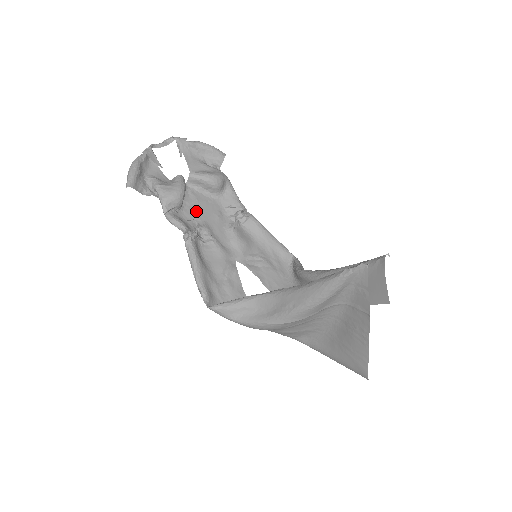
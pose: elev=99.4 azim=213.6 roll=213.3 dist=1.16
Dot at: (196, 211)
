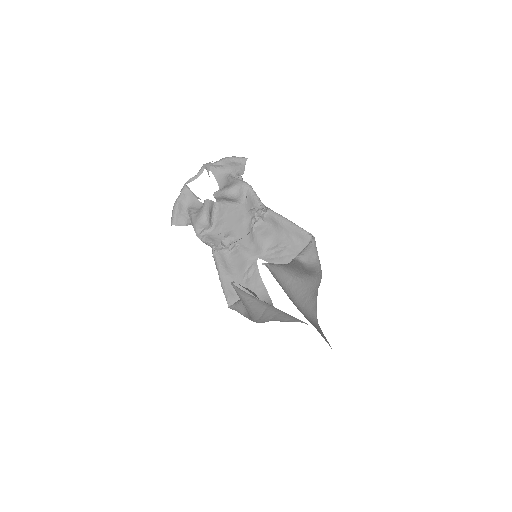
Dot at: (224, 224)
